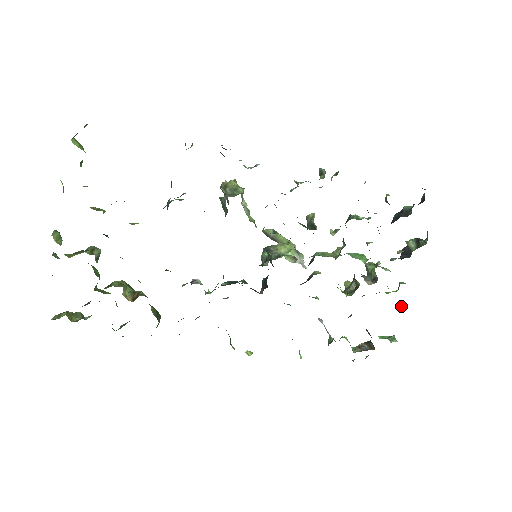
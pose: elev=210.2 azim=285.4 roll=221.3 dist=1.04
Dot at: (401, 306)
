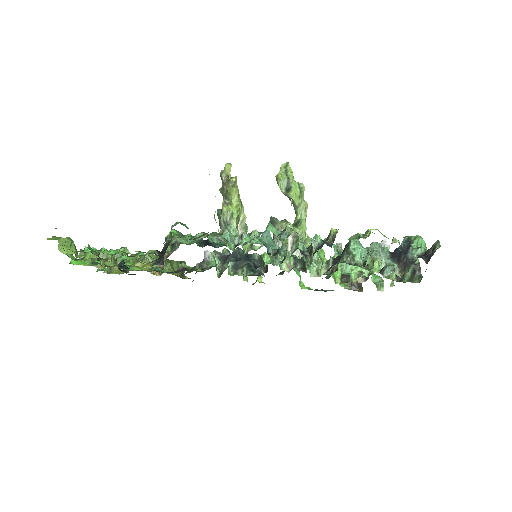
Dot at: occluded
